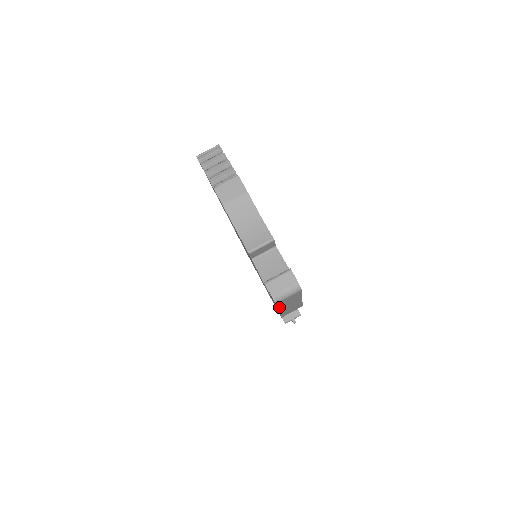
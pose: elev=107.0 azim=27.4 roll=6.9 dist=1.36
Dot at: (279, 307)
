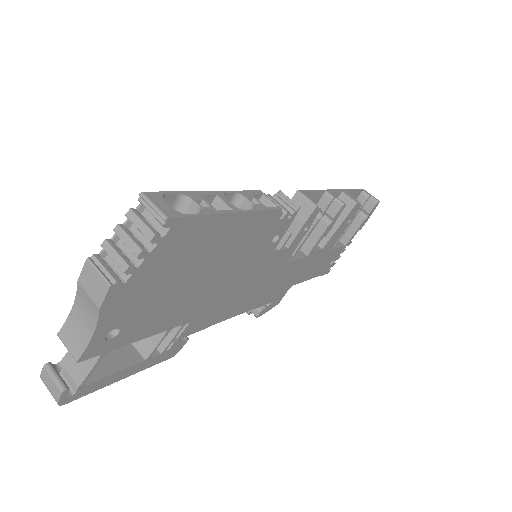
Dot at: occluded
